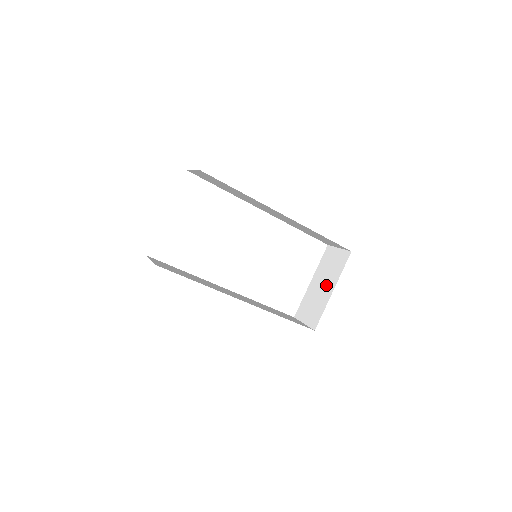
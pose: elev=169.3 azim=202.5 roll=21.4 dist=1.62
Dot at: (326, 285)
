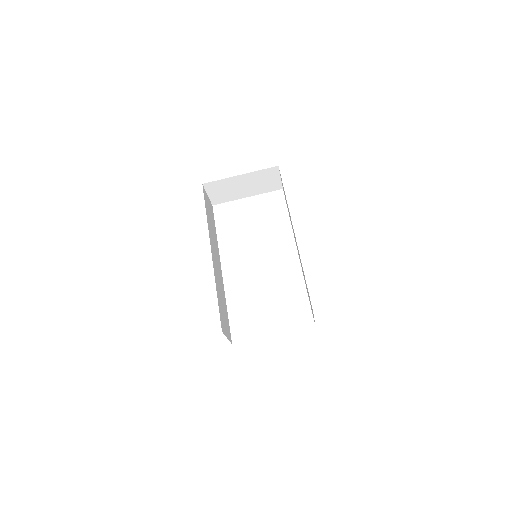
Dot at: occluded
